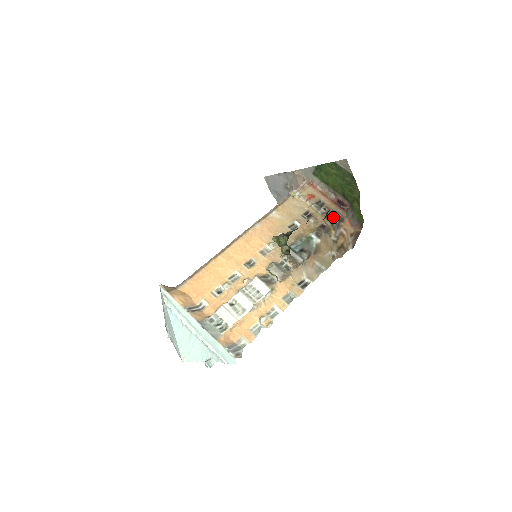
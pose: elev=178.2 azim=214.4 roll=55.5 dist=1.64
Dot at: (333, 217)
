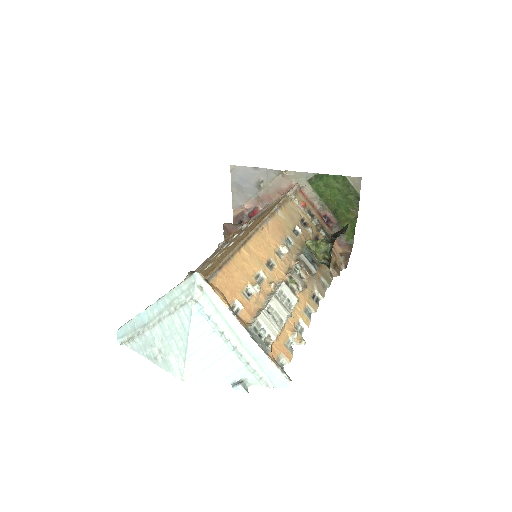
Dot at: occluded
